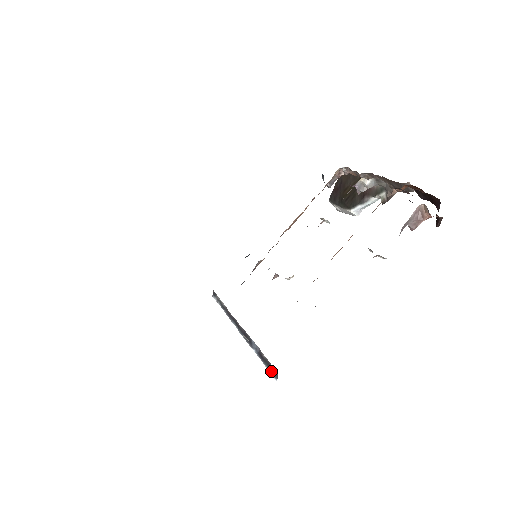
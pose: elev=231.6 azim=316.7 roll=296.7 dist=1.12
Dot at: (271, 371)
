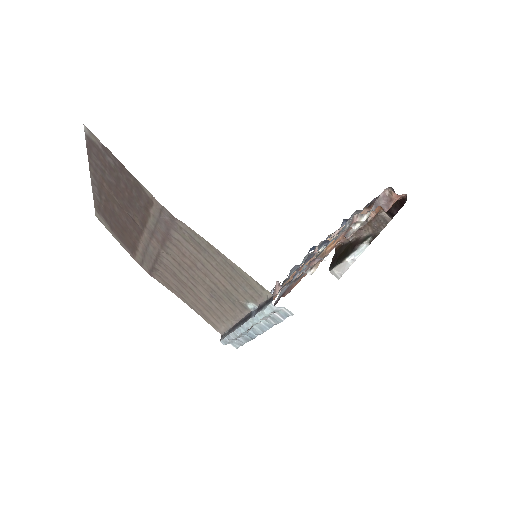
Dot at: (267, 303)
